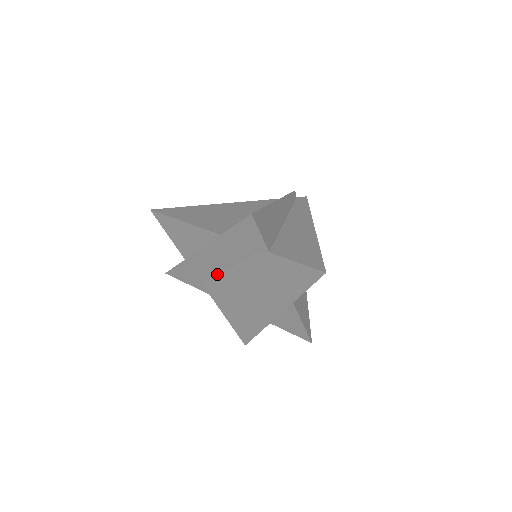
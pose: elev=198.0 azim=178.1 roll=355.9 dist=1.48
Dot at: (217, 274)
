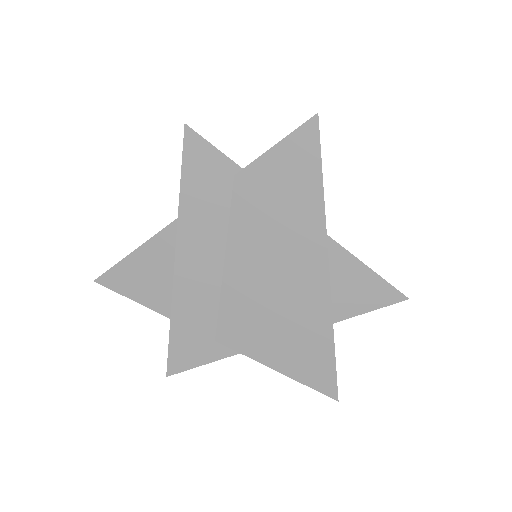
Dot at: (219, 295)
